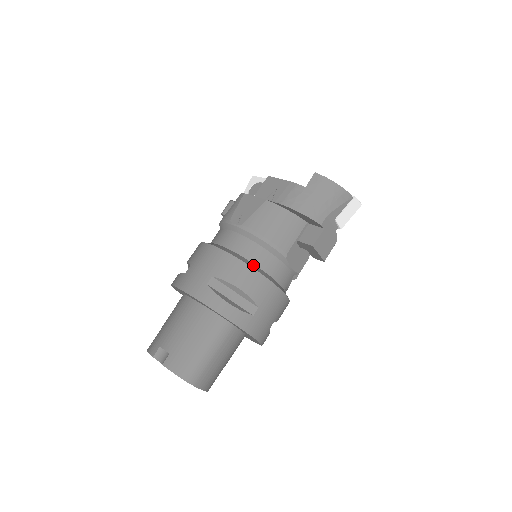
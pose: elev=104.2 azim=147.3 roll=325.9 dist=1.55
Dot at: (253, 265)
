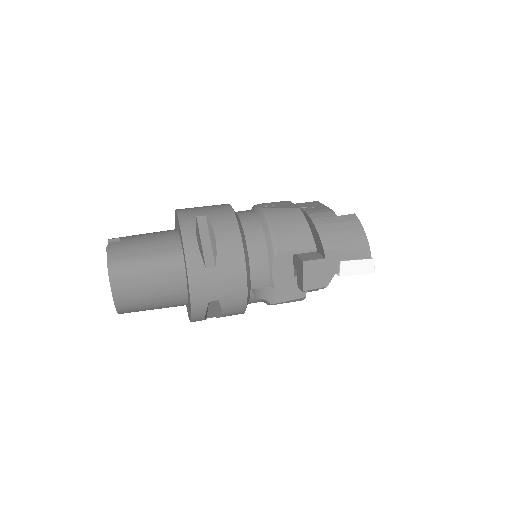
Dot at: (243, 235)
